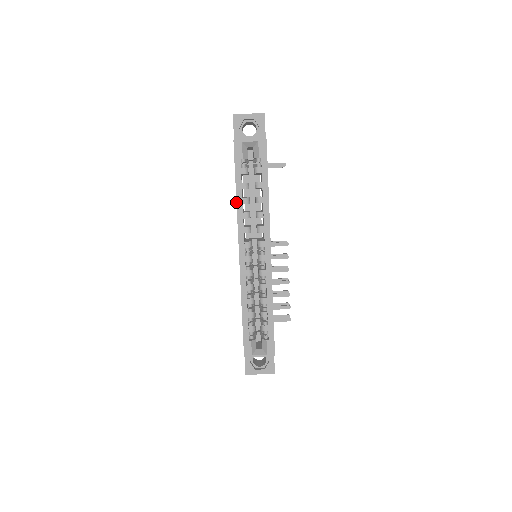
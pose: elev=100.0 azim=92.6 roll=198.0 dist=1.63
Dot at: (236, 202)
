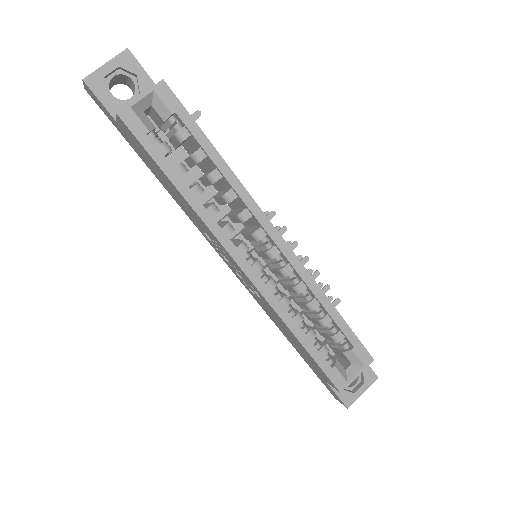
Dot at: (186, 202)
